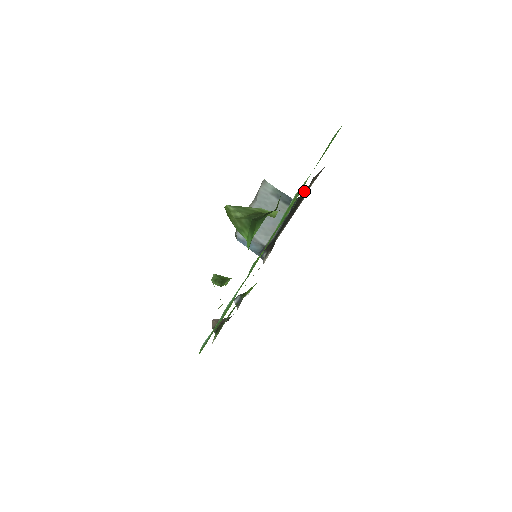
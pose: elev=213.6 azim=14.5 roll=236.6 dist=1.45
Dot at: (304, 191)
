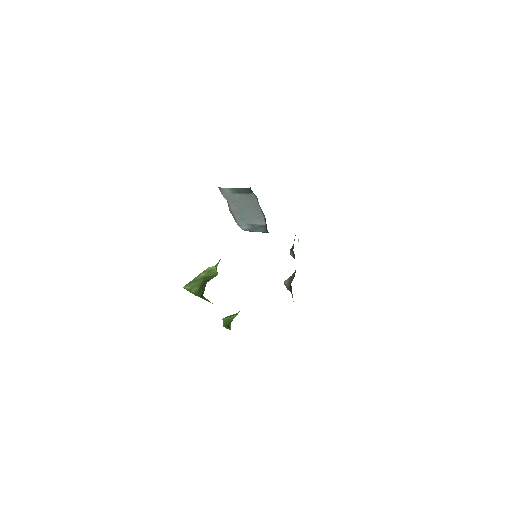
Dot at: occluded
